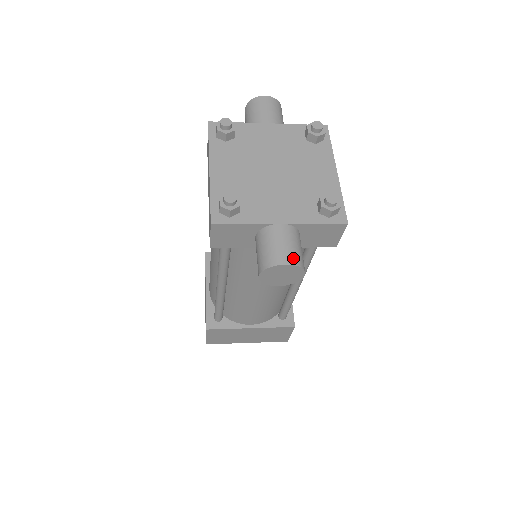
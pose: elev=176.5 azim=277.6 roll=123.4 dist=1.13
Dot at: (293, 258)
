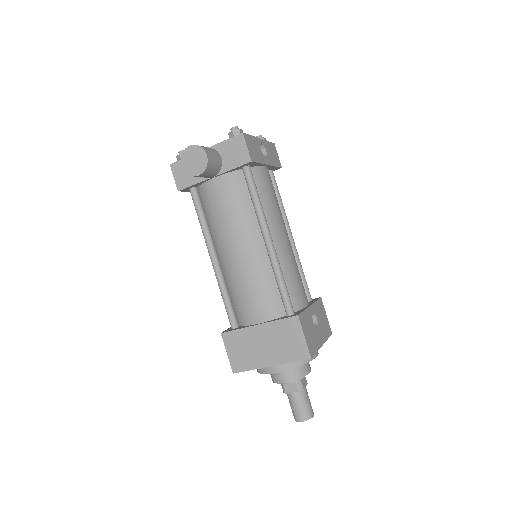
Dot at: (197, 145)
